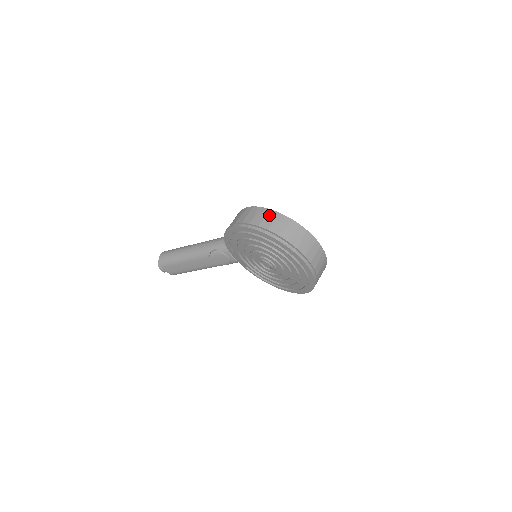
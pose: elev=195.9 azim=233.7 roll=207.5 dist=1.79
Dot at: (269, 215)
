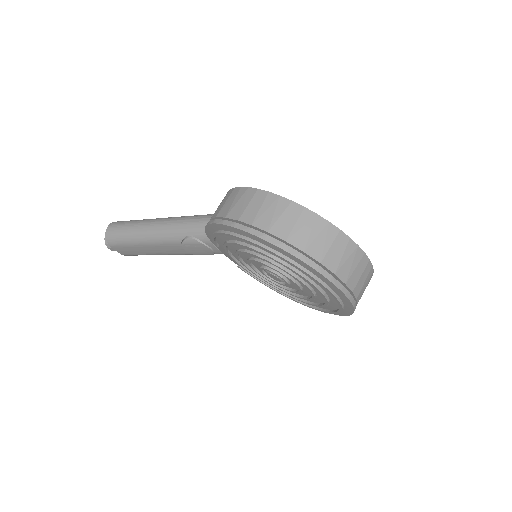
Dot at: (287, 211)
